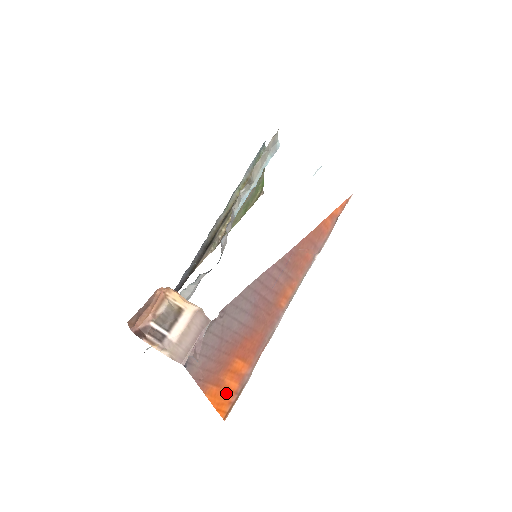
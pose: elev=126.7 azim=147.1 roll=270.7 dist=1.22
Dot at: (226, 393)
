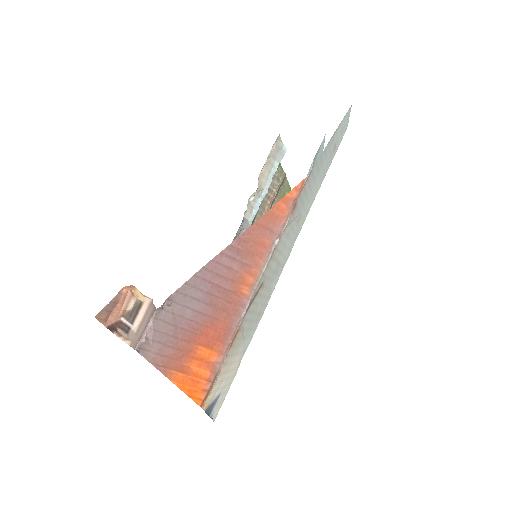
Dot at: (196, 380)
